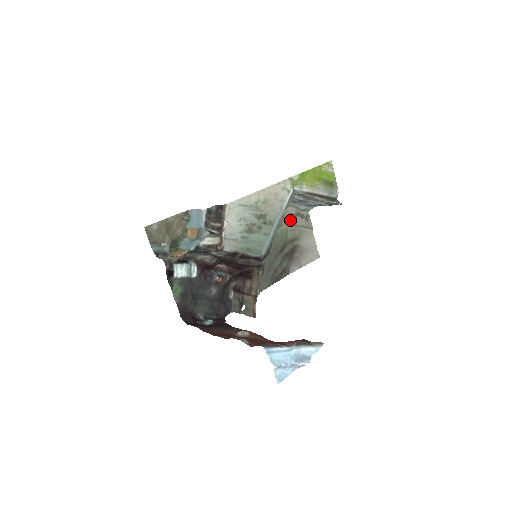
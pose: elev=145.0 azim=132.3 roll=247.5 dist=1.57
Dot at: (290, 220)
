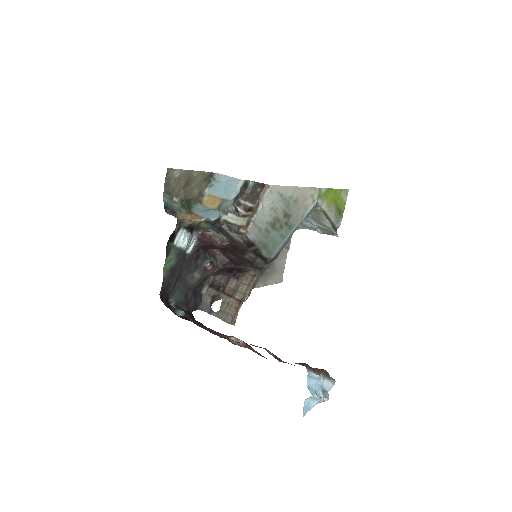
Dot at: occluded
